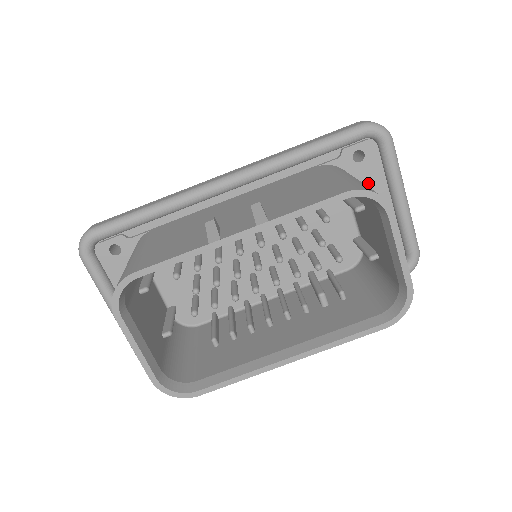
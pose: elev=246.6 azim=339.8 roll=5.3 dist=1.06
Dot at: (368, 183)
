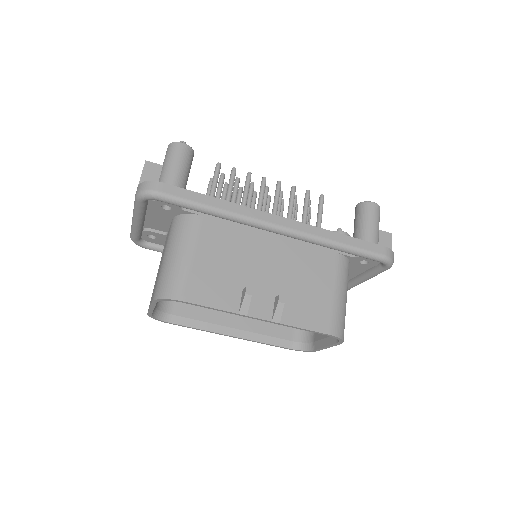
Dot at: (355, 267)
